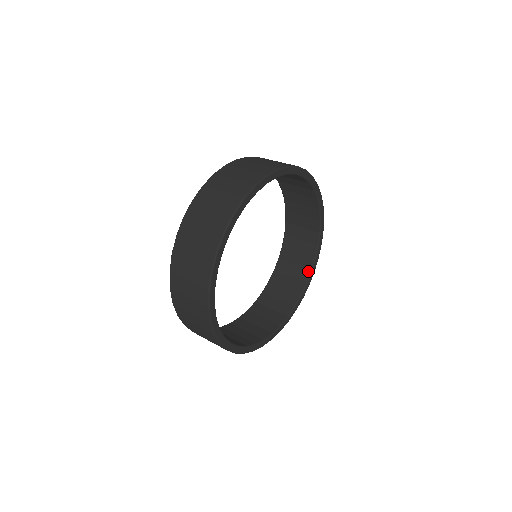
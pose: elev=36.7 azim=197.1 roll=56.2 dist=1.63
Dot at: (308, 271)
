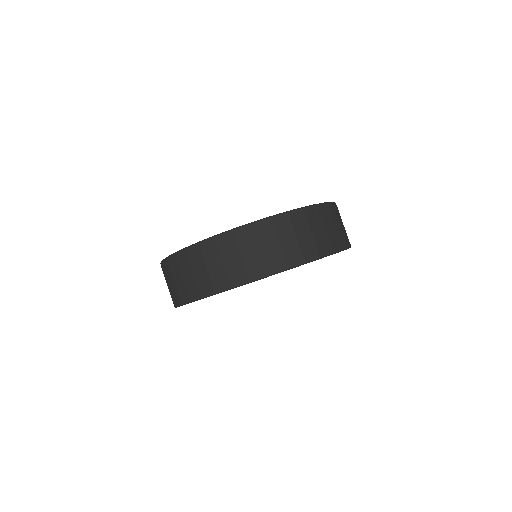
Dot at: occluded
